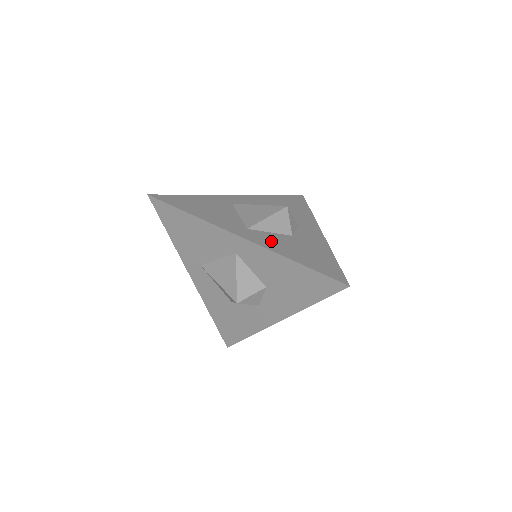
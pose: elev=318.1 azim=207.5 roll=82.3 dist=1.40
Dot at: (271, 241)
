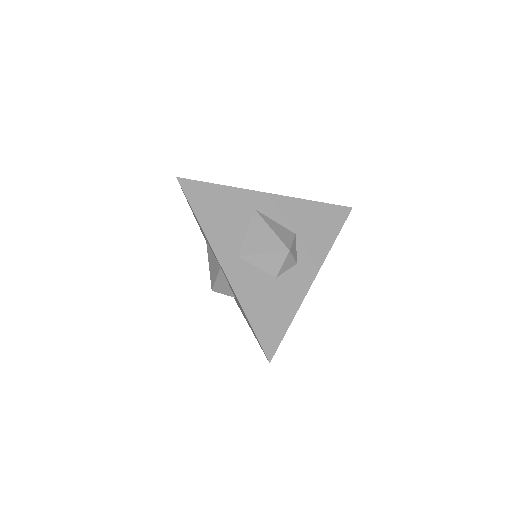
Dot at: (247, 281)
